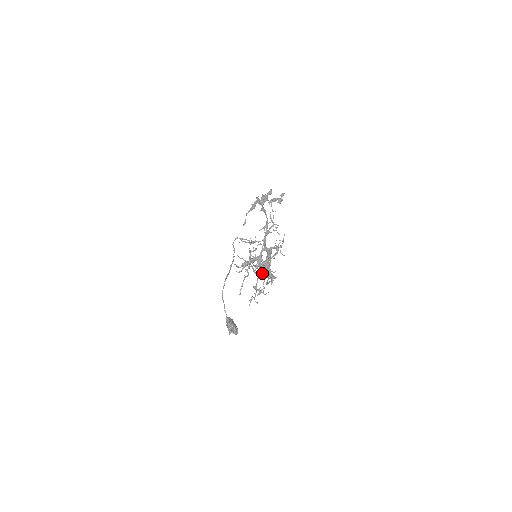
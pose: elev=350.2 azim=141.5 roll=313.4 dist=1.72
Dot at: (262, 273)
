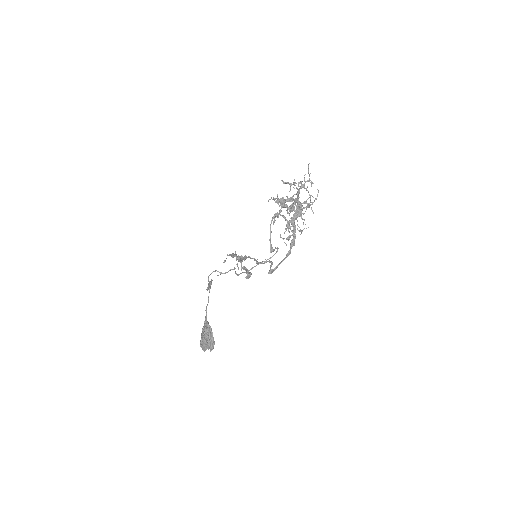
Dot at: (295, 217)
